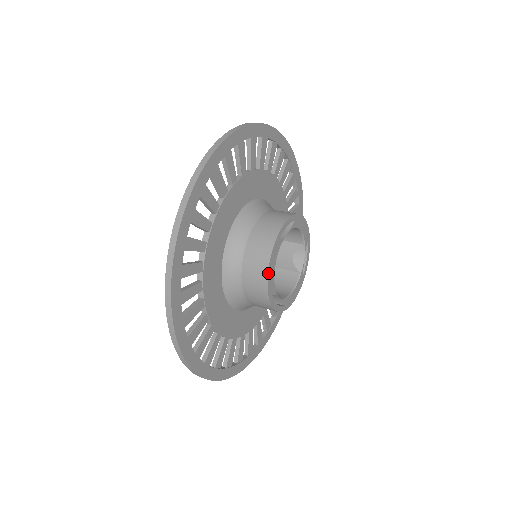
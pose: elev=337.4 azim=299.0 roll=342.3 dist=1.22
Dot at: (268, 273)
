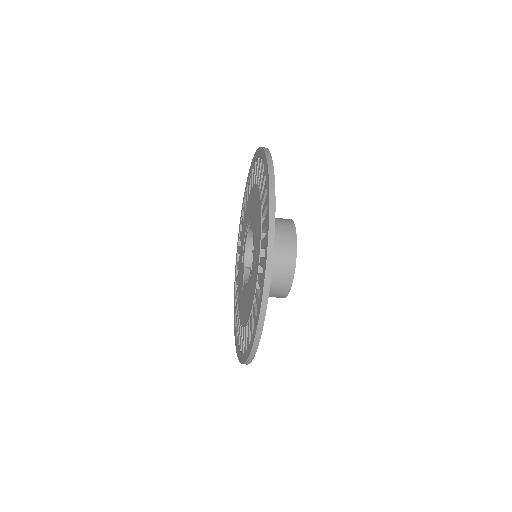
Dot at: (295, 228)
